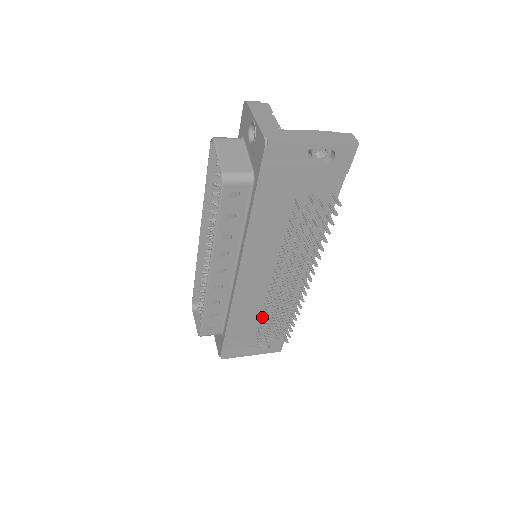
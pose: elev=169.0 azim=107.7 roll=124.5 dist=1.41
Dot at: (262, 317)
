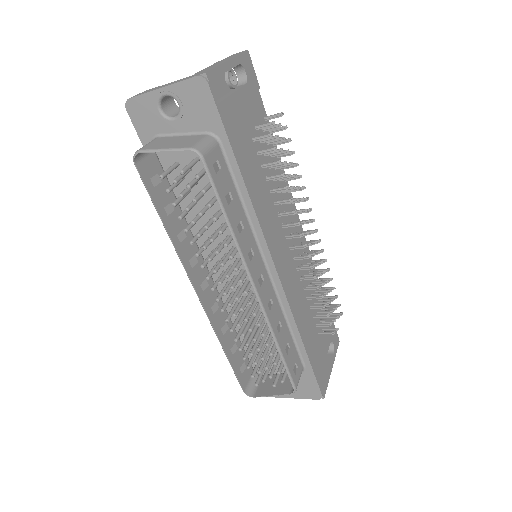
Dot at: (313, 306)
